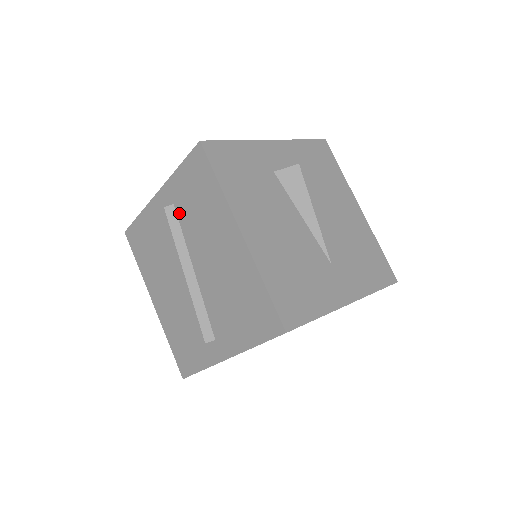
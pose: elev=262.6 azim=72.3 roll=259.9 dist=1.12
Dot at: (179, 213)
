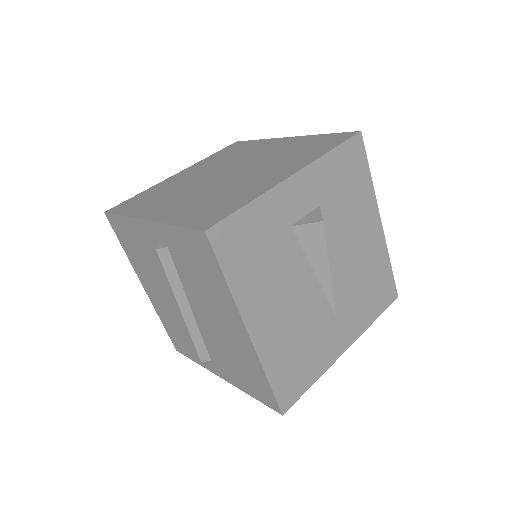
Dot at: (174, 259)
